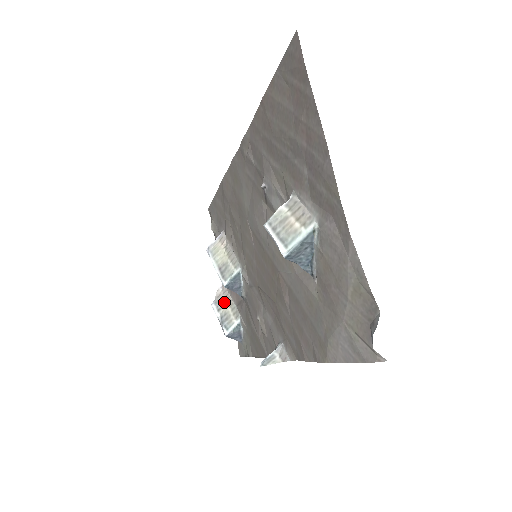
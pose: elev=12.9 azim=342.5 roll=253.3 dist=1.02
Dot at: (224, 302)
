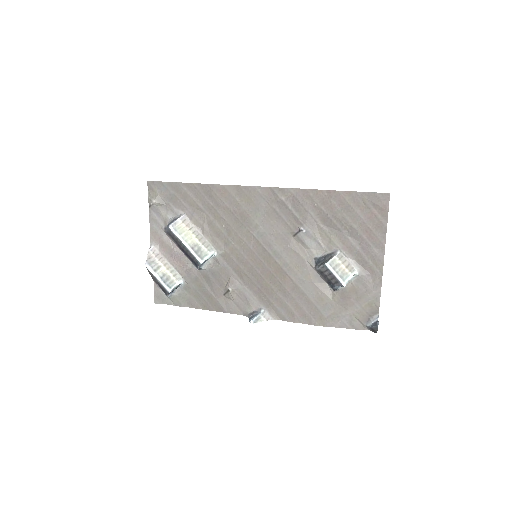
Dot at: (159, 264)
